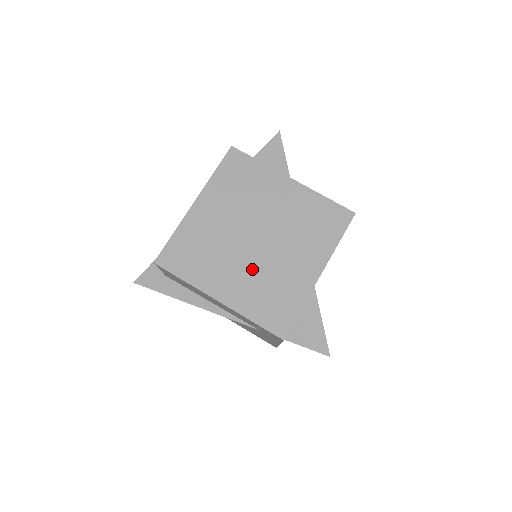
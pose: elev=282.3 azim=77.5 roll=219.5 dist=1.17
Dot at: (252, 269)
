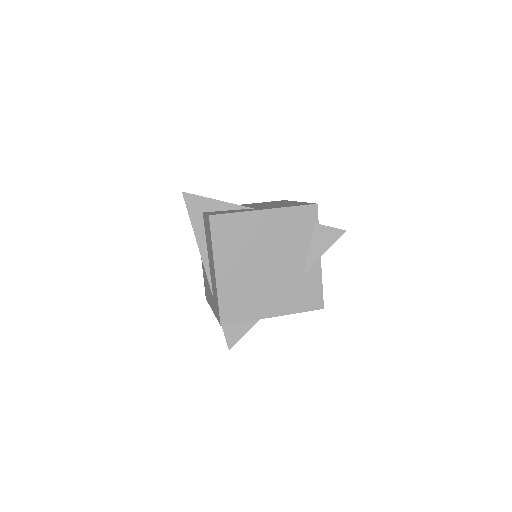
Dot at: (249, 277)
